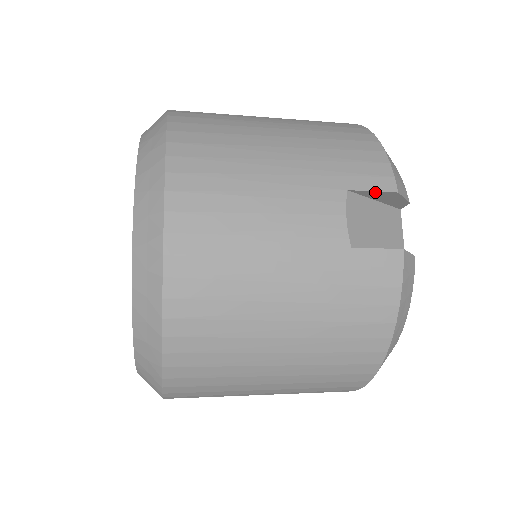
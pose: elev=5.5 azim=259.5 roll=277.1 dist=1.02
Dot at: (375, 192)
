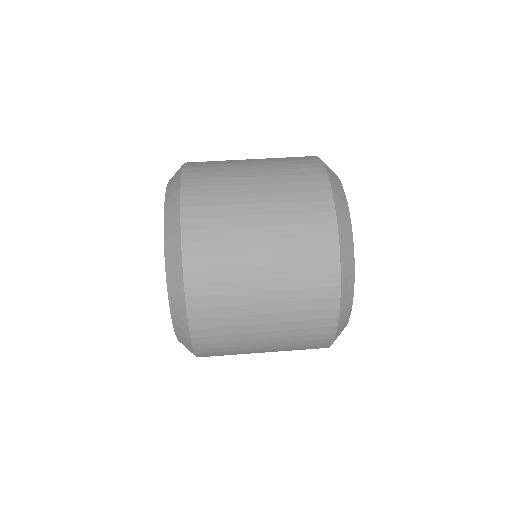
Dot at: occluded
